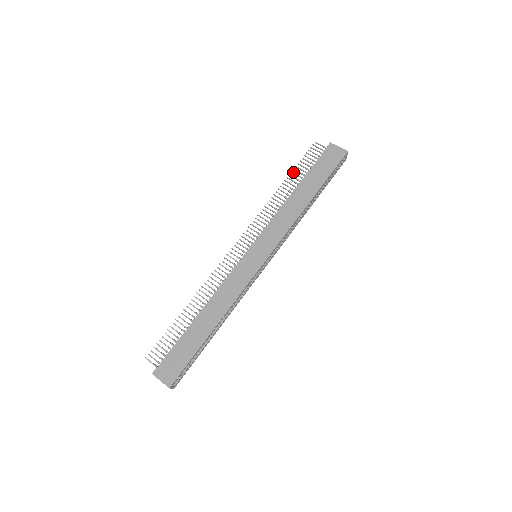
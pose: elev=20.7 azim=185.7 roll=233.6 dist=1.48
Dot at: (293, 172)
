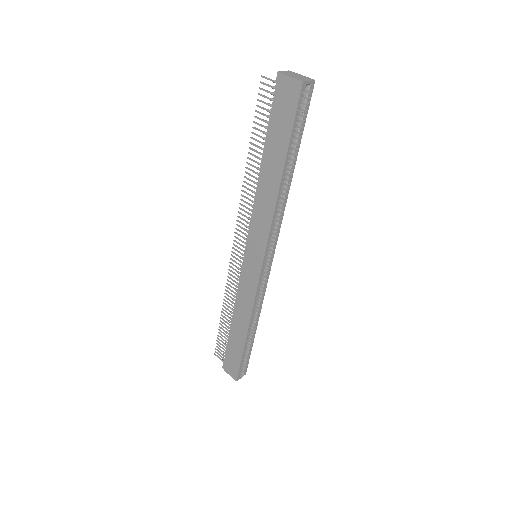
Dot at: (252, 138)
